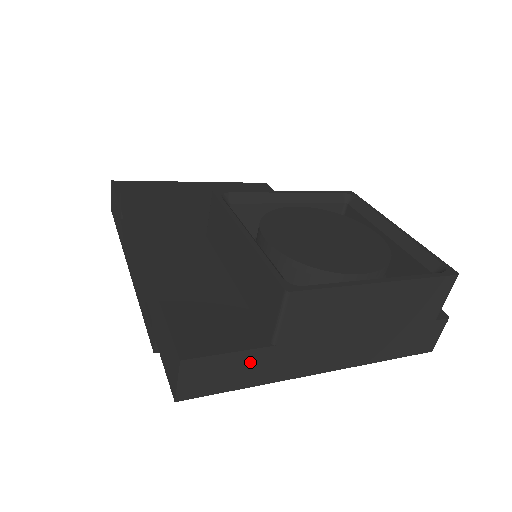
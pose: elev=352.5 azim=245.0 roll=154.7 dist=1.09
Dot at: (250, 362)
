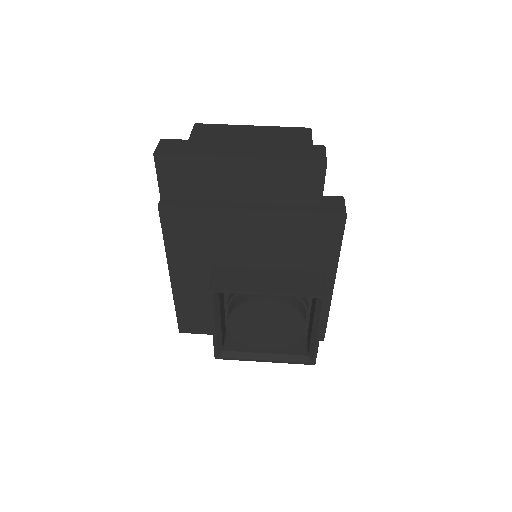
Dot at: occluded
